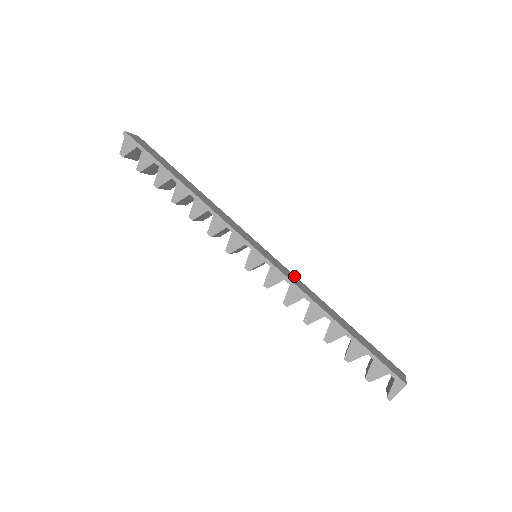
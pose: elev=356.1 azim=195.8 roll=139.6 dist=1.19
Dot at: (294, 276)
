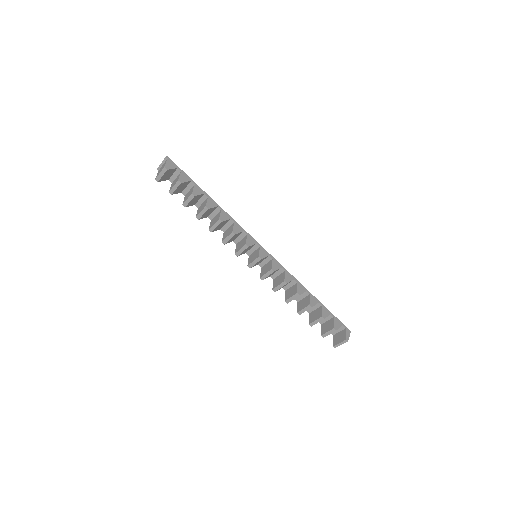
Dot at: (274, 275)
